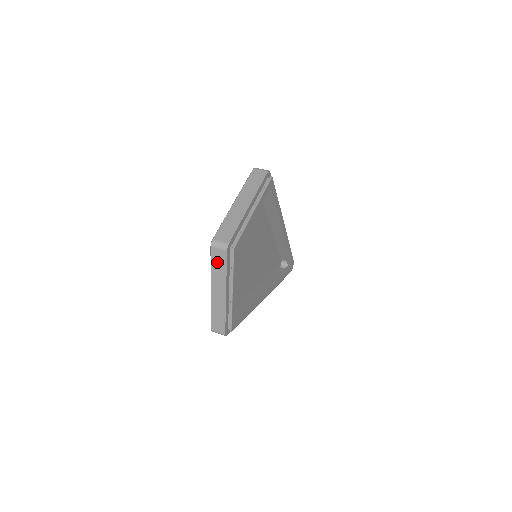
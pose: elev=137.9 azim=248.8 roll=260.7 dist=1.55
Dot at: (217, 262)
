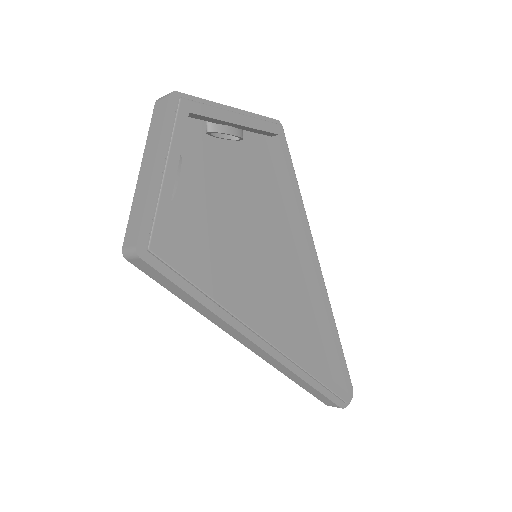
Dot at: (156, 120)
